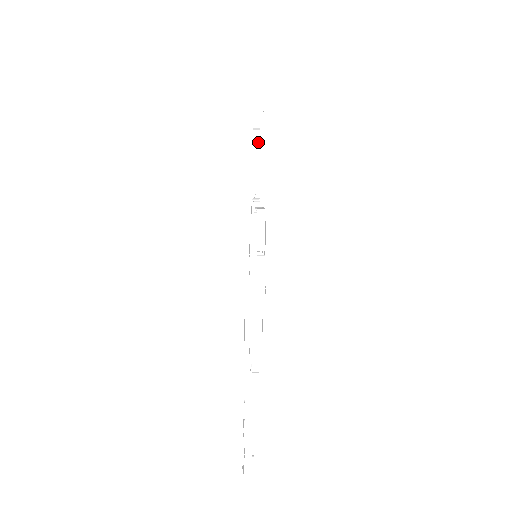
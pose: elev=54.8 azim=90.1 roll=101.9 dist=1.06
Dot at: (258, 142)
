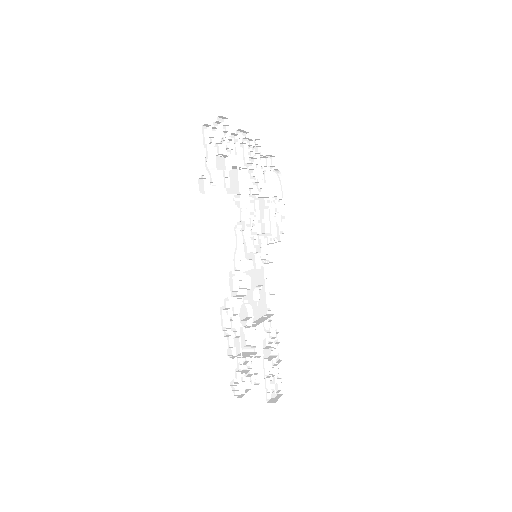
Dot at: (225, 159)
